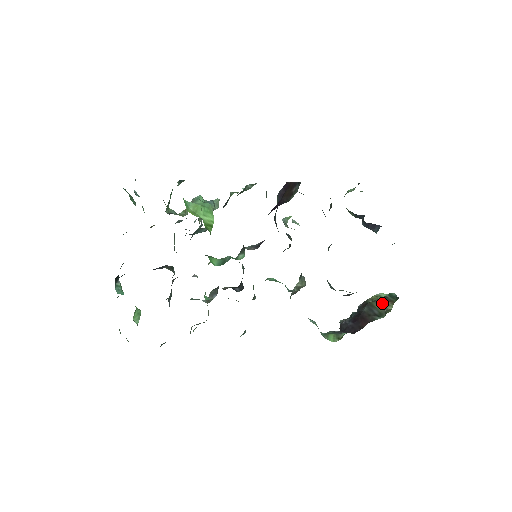
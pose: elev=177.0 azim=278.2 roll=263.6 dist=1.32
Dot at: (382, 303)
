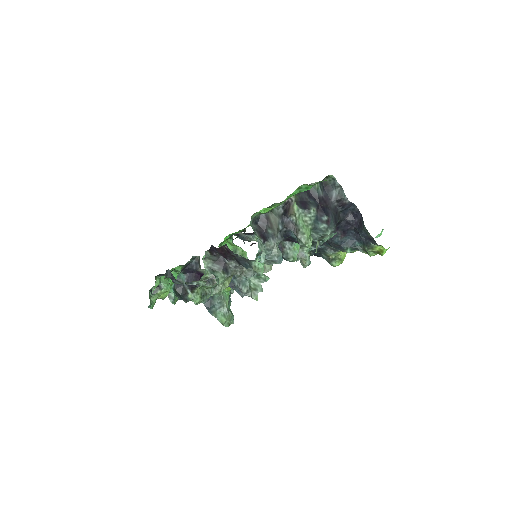
Dot at: occluded
